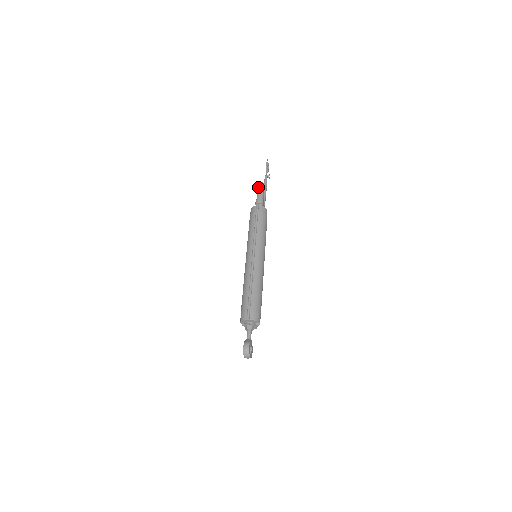
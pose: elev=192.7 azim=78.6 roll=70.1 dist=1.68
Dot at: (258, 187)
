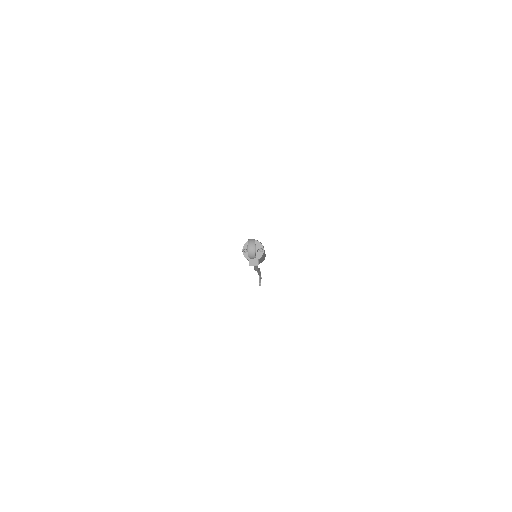
Dot at: occluded
